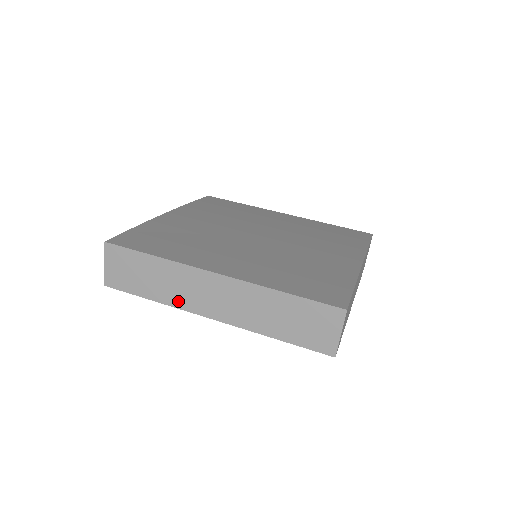
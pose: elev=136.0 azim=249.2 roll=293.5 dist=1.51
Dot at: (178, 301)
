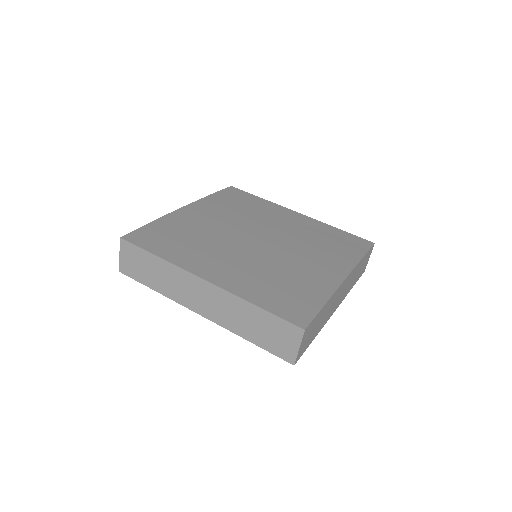
Dot at: (174, 295)
